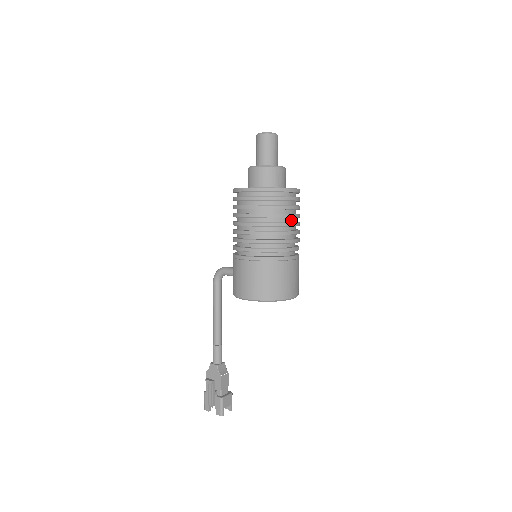
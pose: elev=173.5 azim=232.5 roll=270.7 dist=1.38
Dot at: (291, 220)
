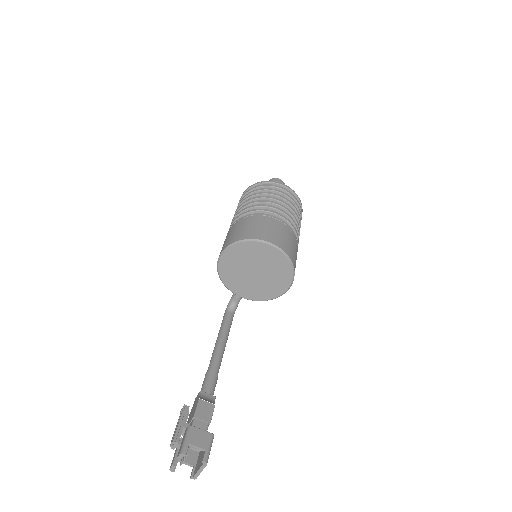
Dot at: occluded
